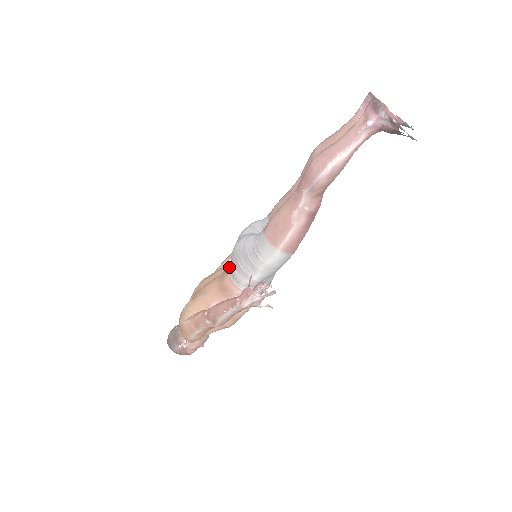
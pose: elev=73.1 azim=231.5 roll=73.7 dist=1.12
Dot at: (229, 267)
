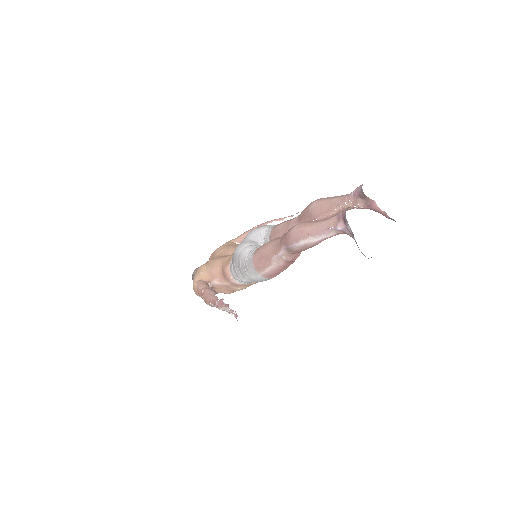
Dot at: (231, 259)
